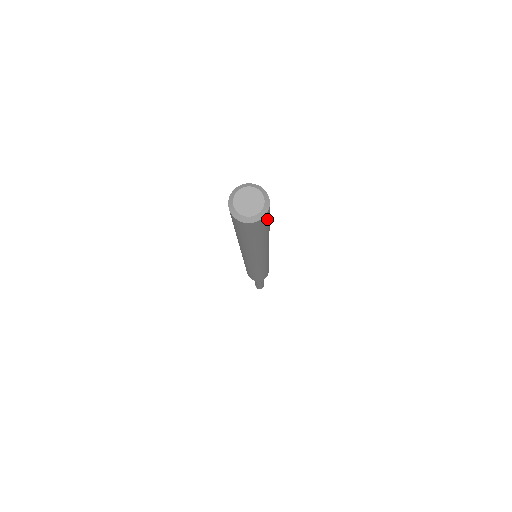
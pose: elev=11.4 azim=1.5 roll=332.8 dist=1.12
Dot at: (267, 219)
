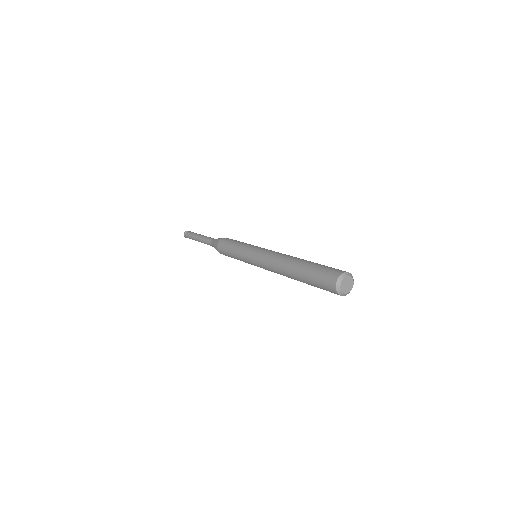
Dot at: occluded
